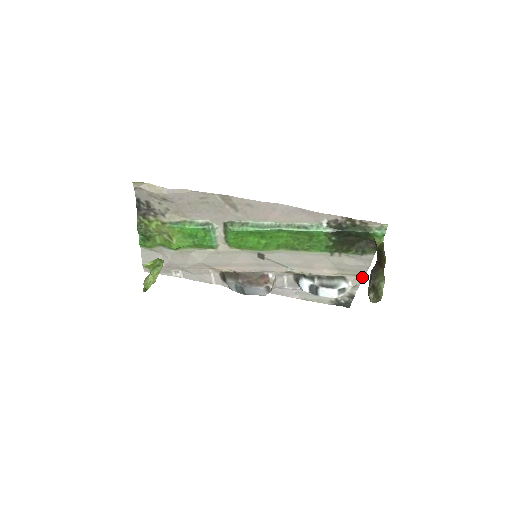
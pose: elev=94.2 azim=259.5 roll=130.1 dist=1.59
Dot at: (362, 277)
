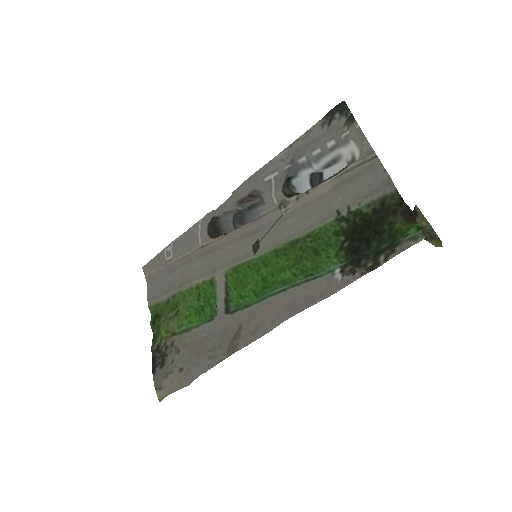
Dot at: (372, 153)
